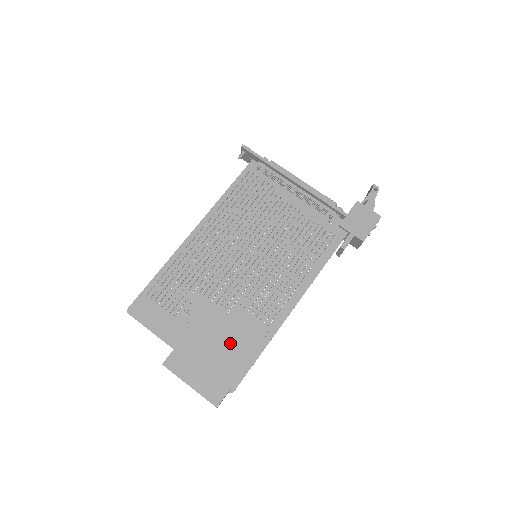
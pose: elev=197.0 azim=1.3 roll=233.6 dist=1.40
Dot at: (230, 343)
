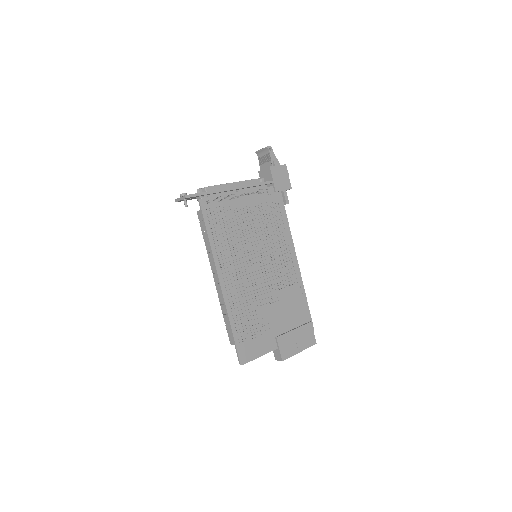
Dot at: (293, 312)
